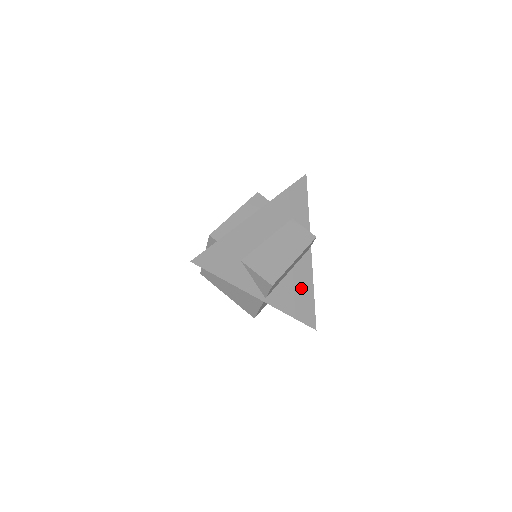
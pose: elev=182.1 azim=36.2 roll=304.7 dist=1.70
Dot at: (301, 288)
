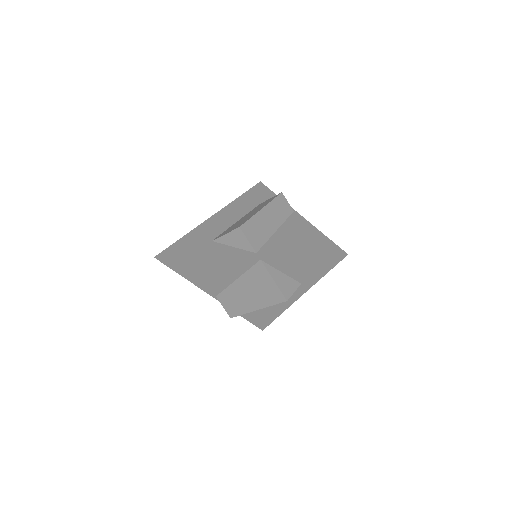
Dot at: (301, 235)
